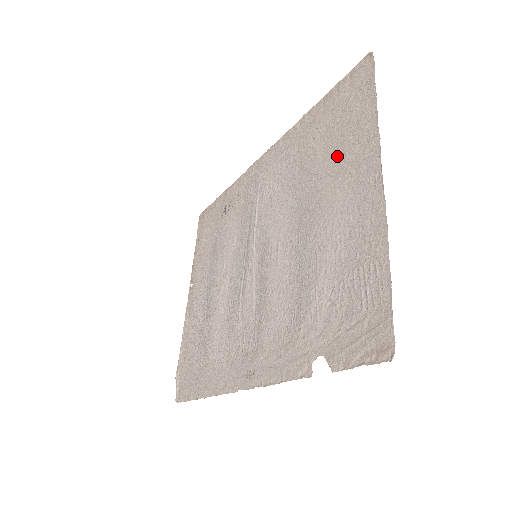
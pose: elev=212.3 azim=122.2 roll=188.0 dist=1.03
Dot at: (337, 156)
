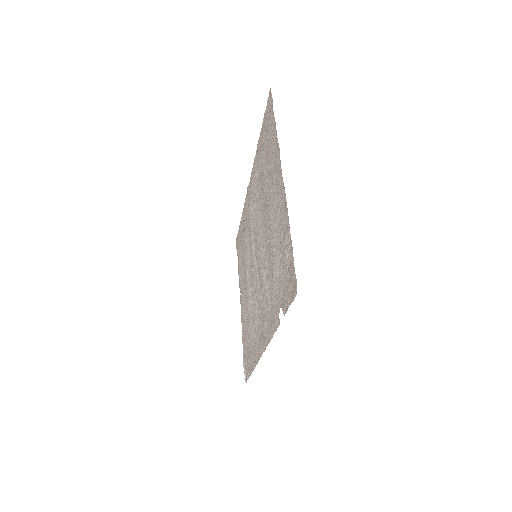
Dot at: (269, 168)
